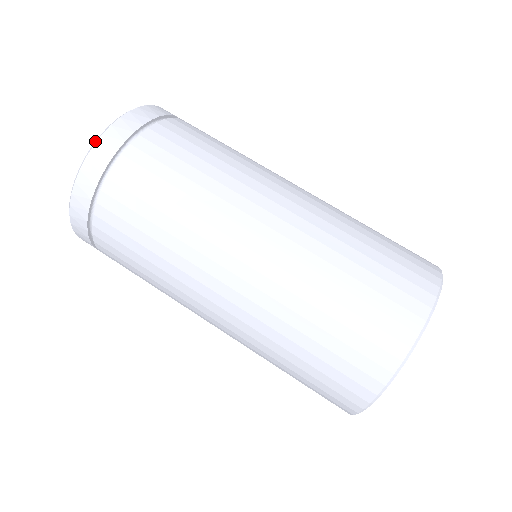
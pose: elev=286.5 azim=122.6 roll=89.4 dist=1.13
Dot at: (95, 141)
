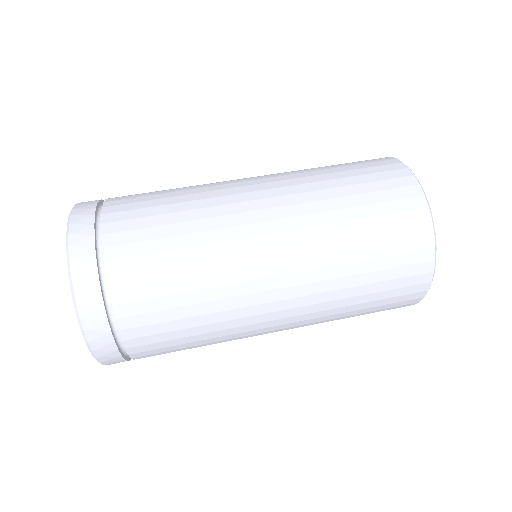
Dot at: (71, 210)
